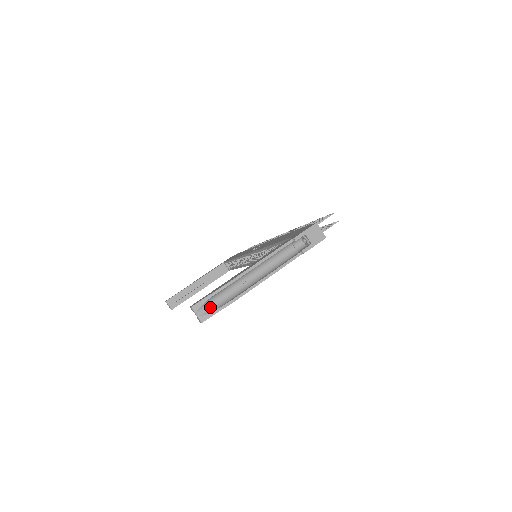
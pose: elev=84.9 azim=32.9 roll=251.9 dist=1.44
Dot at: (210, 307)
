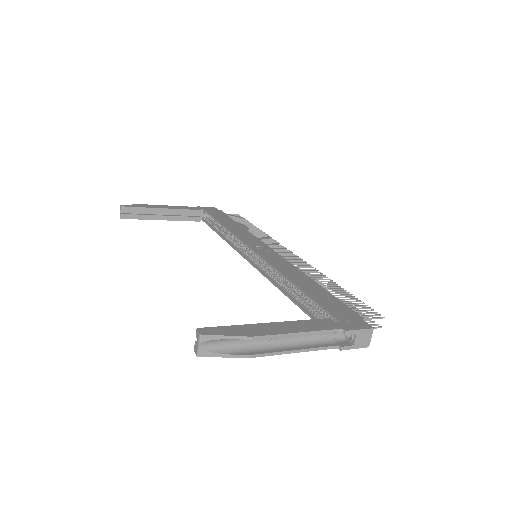
Dot at: (218, 345)
